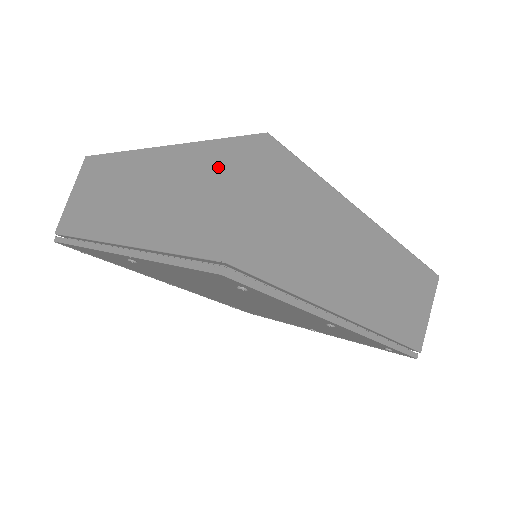
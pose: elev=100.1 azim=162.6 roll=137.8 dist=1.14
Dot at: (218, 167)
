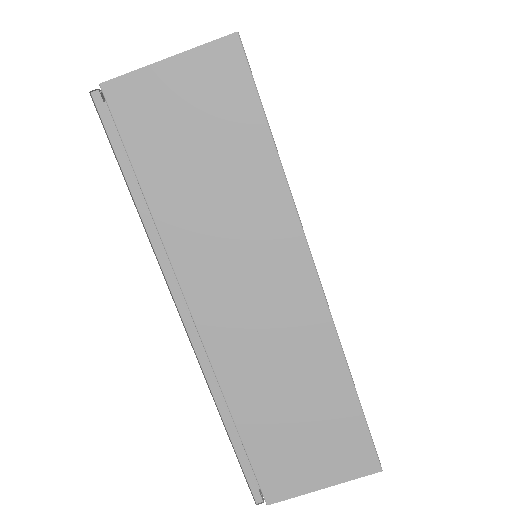
Dot at: occluded
